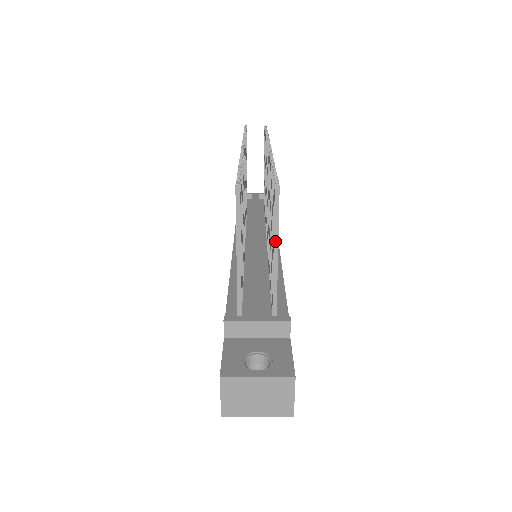
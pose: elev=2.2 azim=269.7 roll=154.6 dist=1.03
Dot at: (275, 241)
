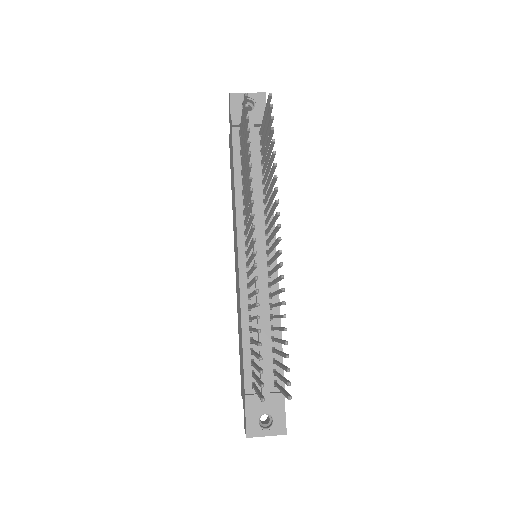
Dot at: (283, 393)
